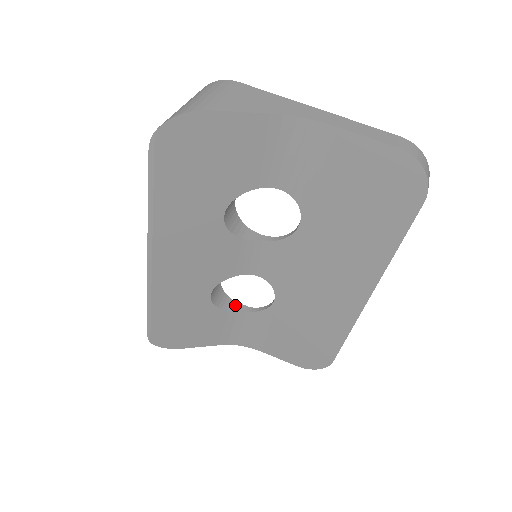
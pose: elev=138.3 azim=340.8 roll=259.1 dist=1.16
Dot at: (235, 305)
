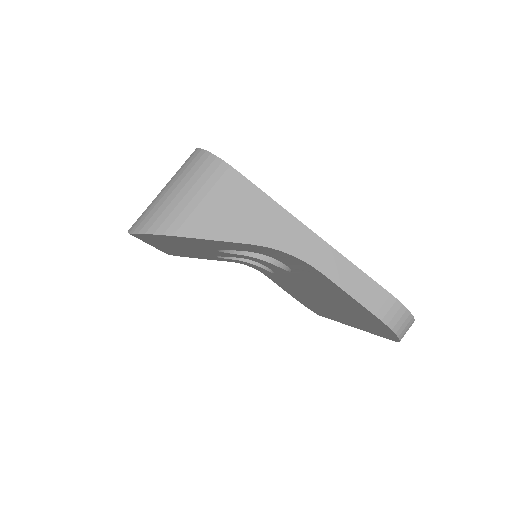
Dot at: occluded
